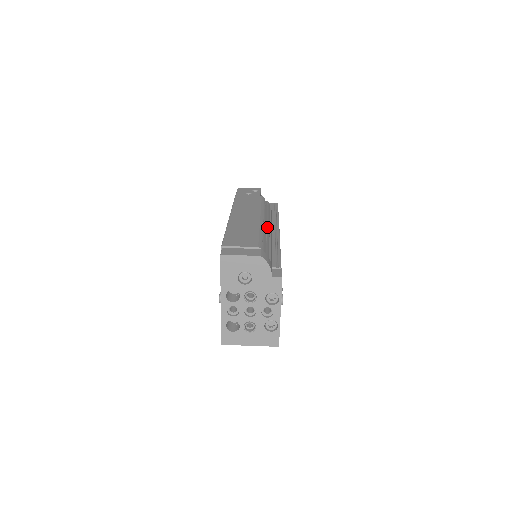
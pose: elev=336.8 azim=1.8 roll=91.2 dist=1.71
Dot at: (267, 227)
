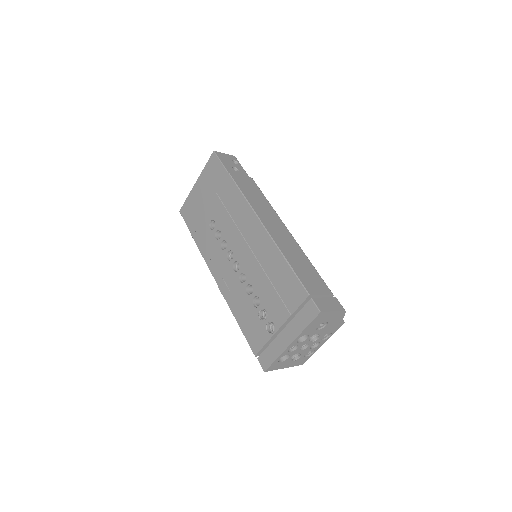
Dot at: occluded
